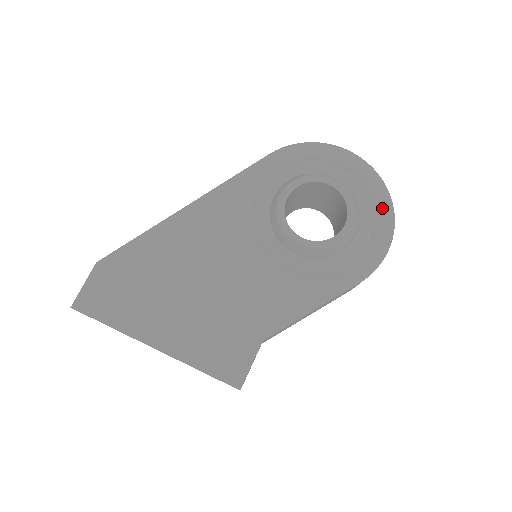
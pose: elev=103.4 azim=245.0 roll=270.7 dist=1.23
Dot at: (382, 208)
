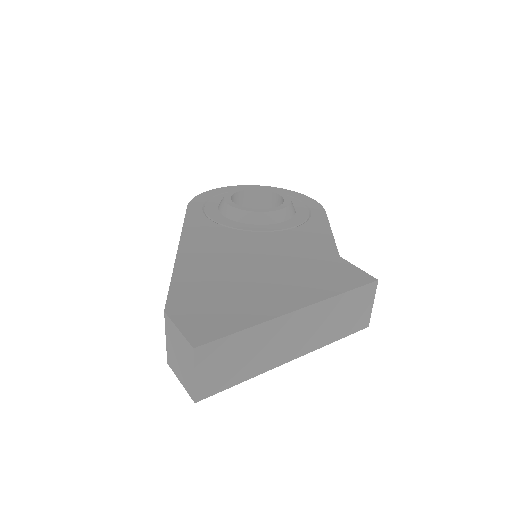
Dot at: occluded
